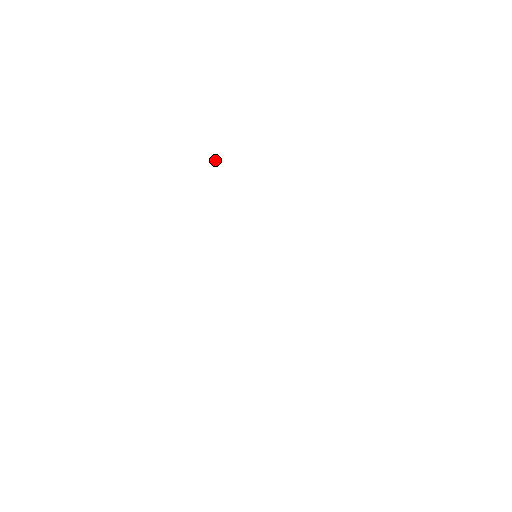
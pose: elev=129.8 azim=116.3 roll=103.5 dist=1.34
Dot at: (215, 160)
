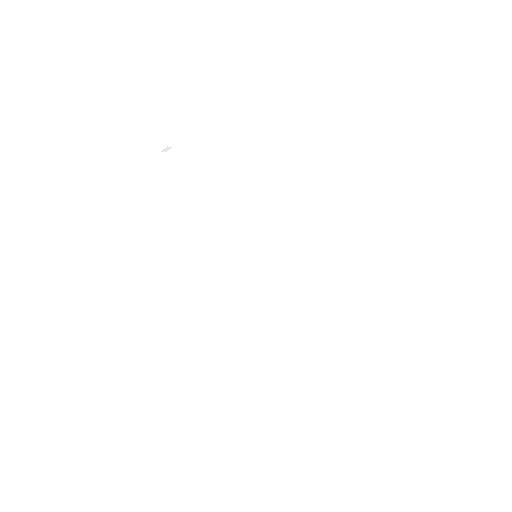
Dot at: (165, 151)
